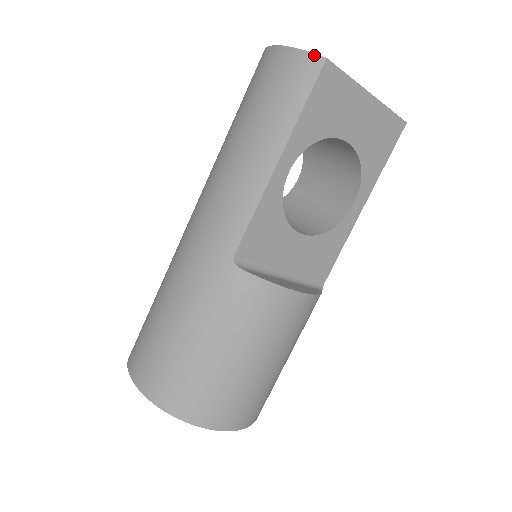
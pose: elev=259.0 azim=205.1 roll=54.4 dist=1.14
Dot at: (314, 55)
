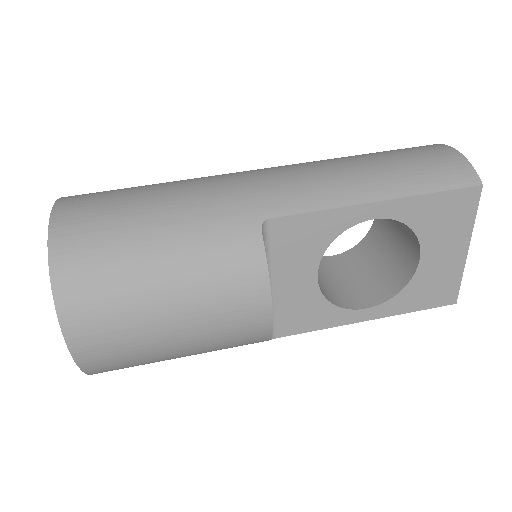
Dot at: (476, 174)
